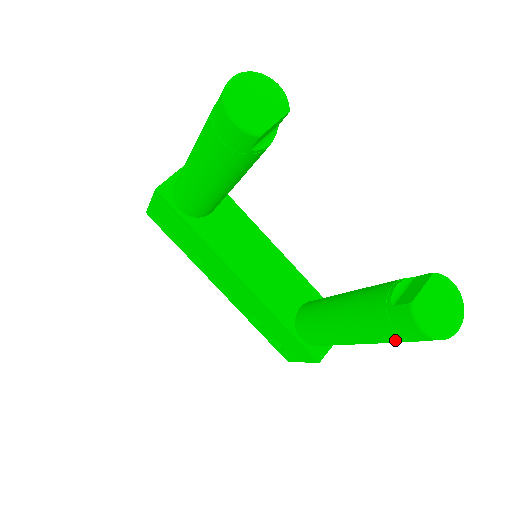
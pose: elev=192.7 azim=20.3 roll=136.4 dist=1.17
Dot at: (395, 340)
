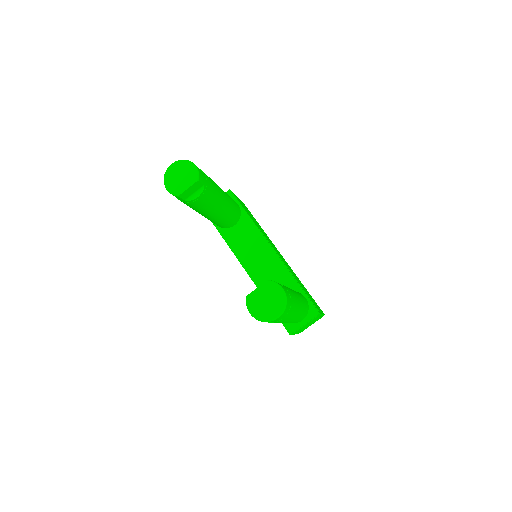
Dot at: occluded
